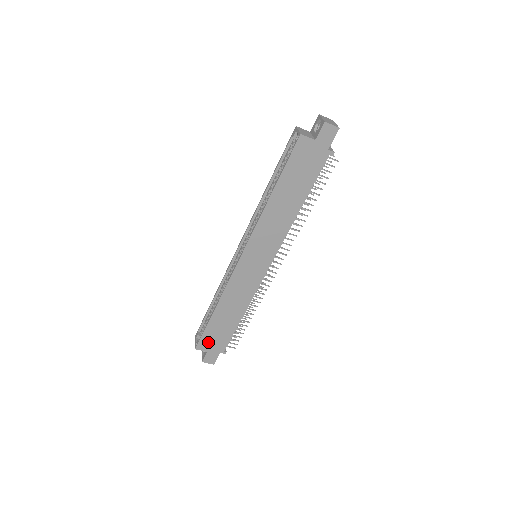
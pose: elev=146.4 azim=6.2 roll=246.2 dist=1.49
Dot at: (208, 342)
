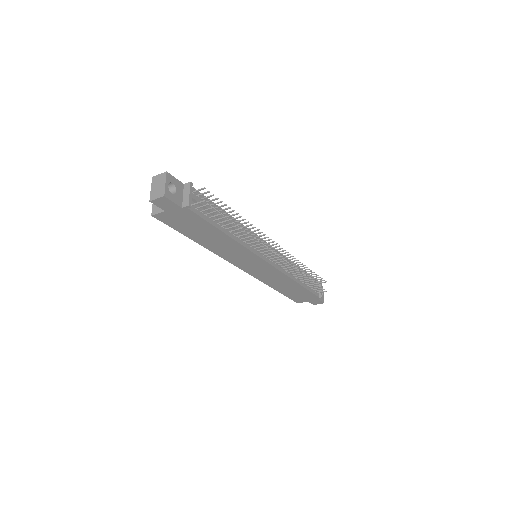
Dot at: (300, 299)
